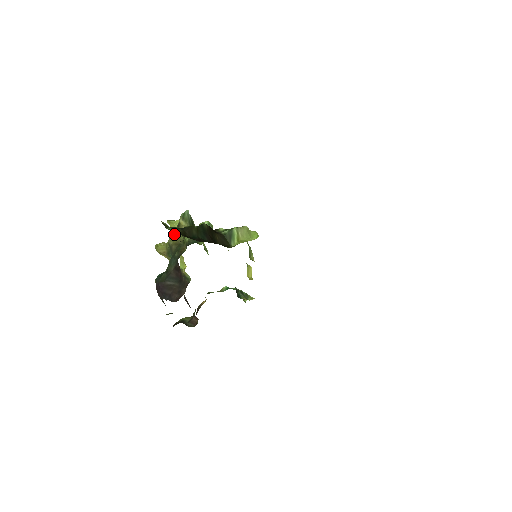
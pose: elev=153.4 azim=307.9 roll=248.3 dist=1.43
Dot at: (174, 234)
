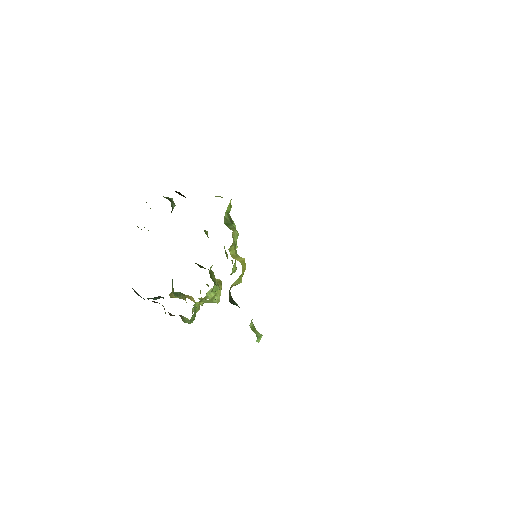
Dot at: occluded
